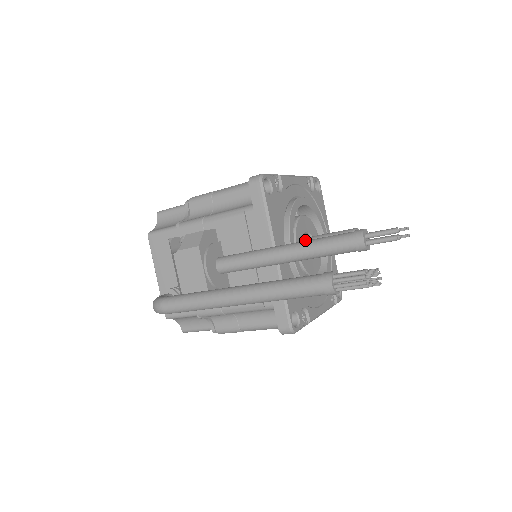
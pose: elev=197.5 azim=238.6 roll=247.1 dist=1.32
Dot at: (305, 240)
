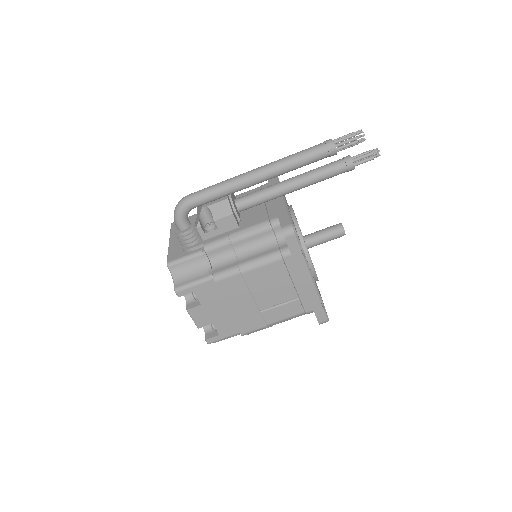
Dot at: occluded
